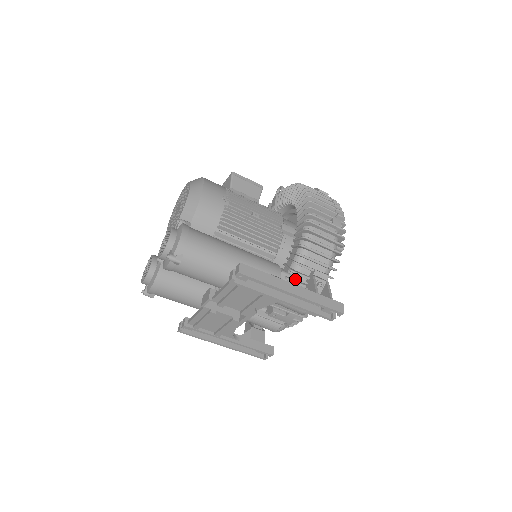
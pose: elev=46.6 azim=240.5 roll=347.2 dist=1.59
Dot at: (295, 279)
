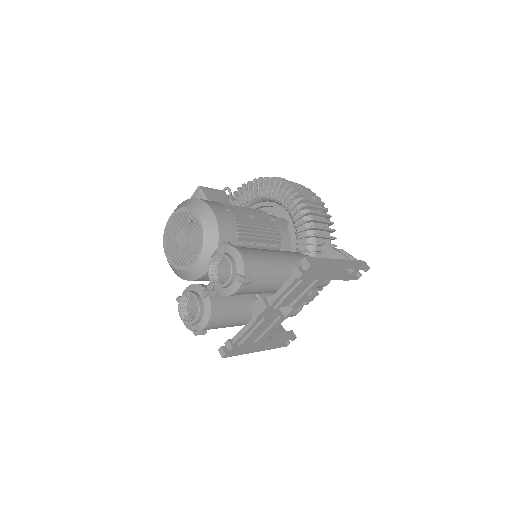
Dot at: occluded
